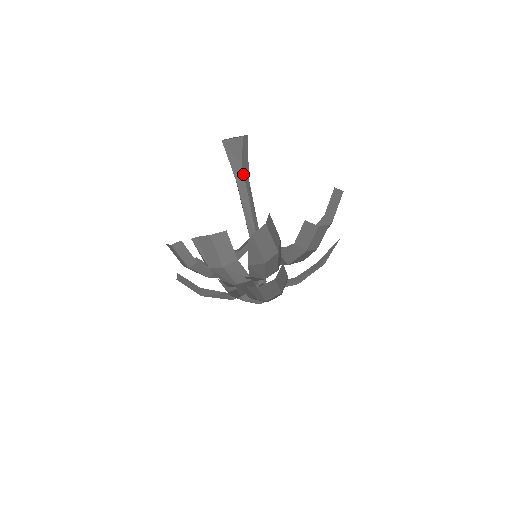
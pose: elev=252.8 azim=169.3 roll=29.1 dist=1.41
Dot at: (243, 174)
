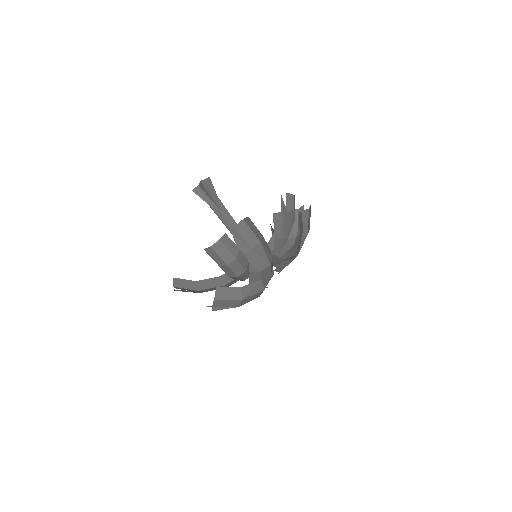
Dot at: (221, 202)
